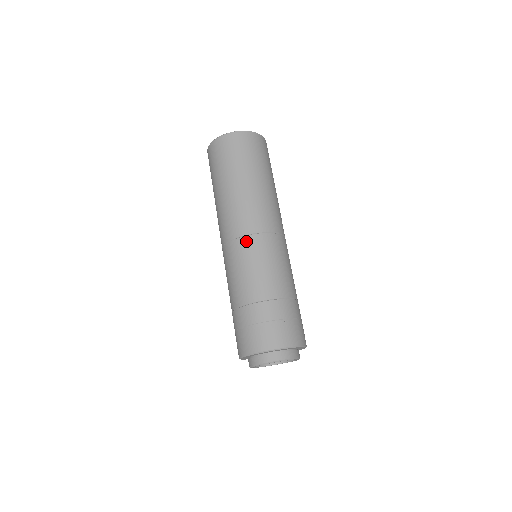
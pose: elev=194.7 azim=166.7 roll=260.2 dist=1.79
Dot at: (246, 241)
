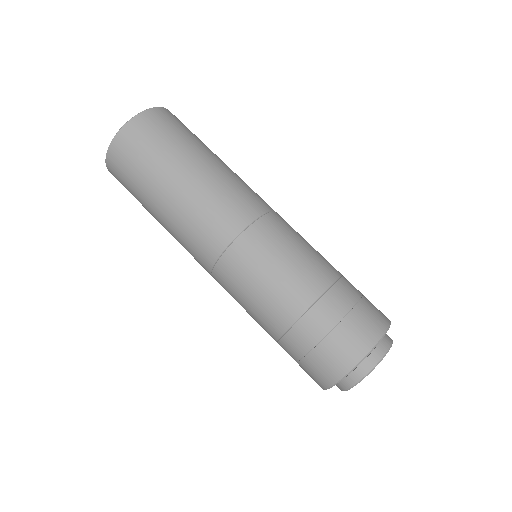
Dot at: (273, 218)
